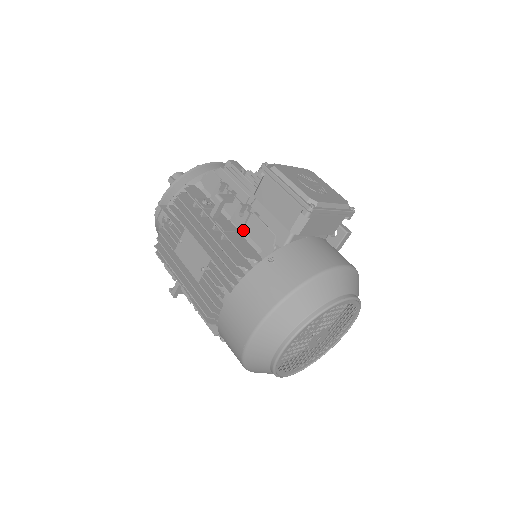
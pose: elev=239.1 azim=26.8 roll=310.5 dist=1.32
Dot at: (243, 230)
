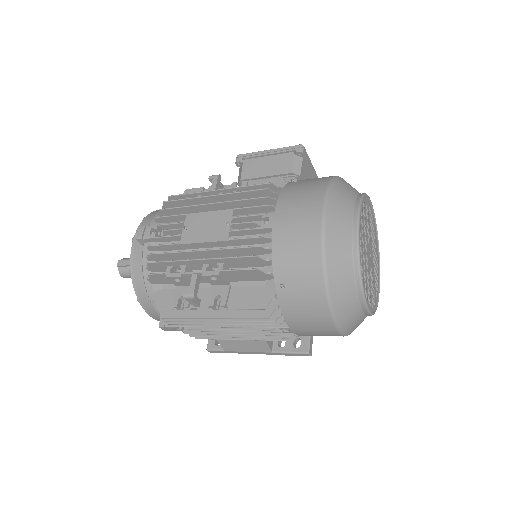
Dot at: occluded
